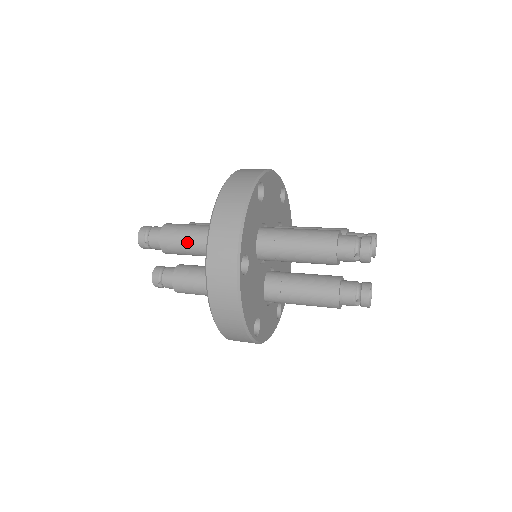
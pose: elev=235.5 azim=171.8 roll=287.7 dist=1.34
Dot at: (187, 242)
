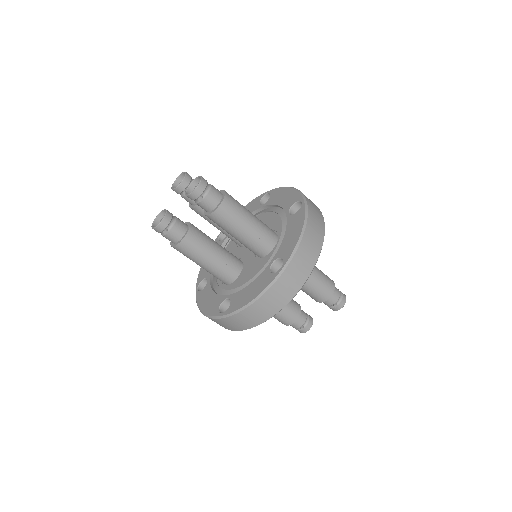
Dot at: (242, 224)
